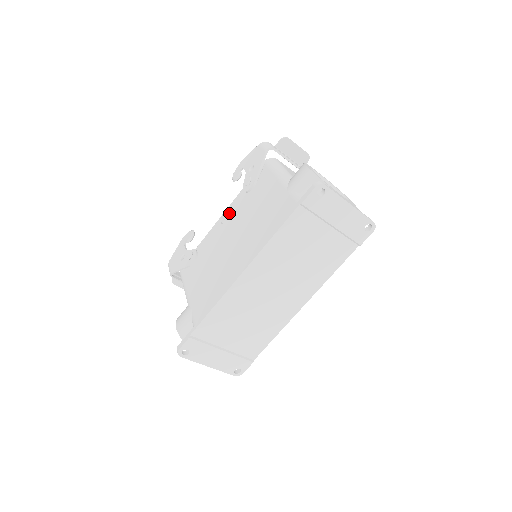
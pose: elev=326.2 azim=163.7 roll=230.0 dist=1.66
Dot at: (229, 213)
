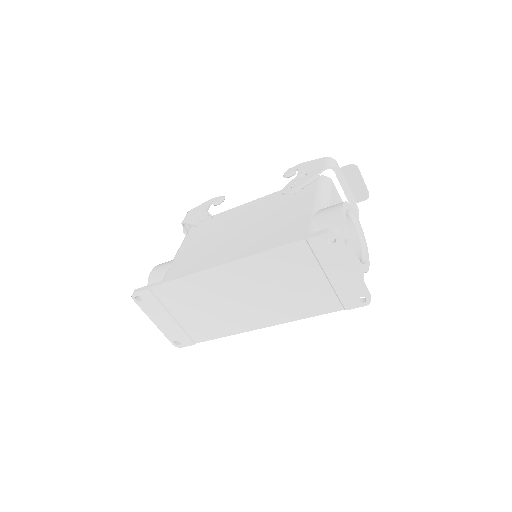
Dot at: (259, 202)
